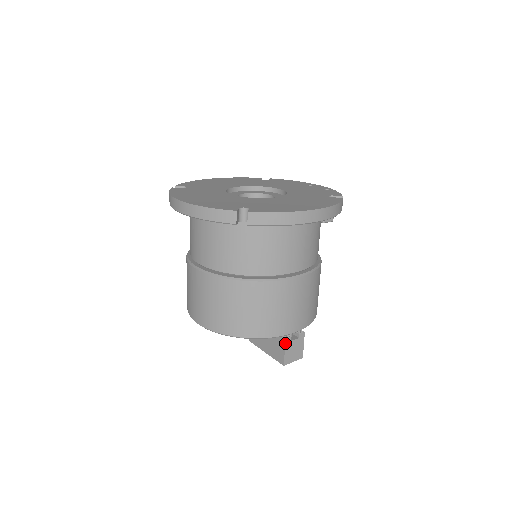
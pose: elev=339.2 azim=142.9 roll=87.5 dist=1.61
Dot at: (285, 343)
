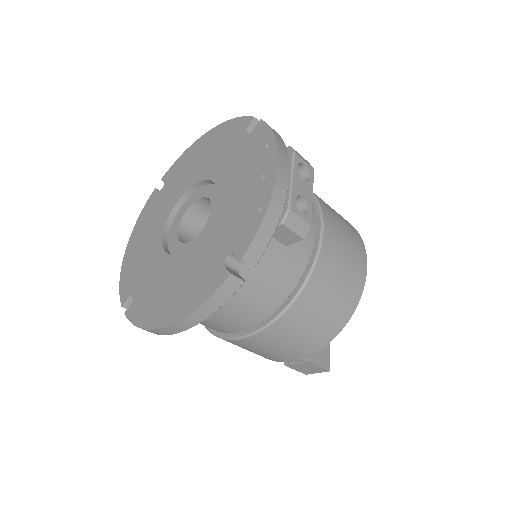
Dot at: (287, 366)
